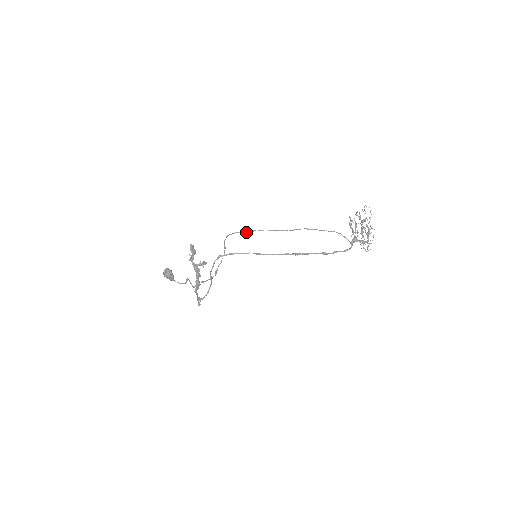
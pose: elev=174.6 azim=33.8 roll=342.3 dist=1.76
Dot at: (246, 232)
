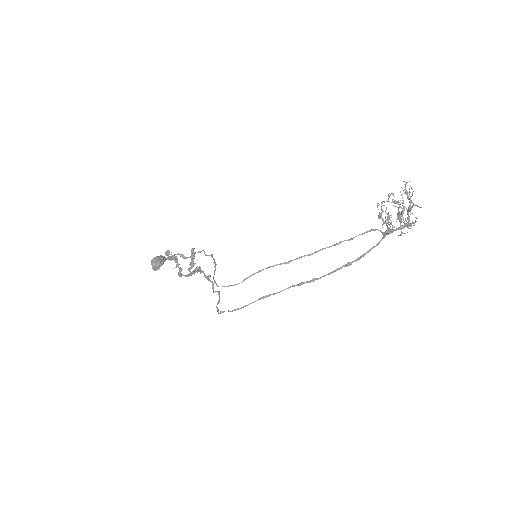
Dot at: occluded
